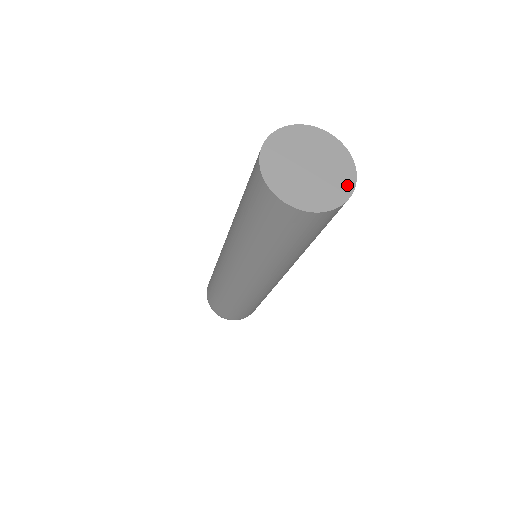
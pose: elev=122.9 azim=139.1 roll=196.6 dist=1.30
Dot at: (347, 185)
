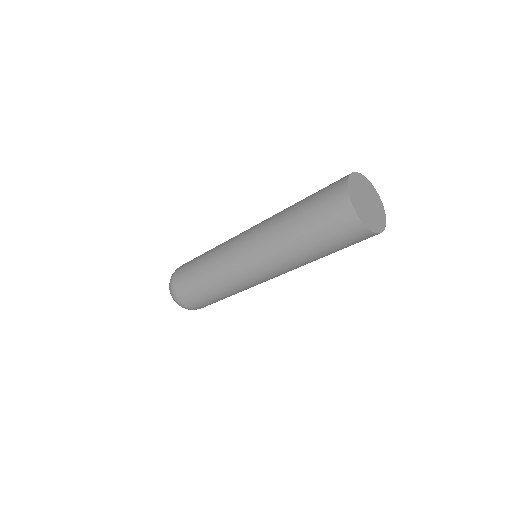
Dot at: (382, 224)
